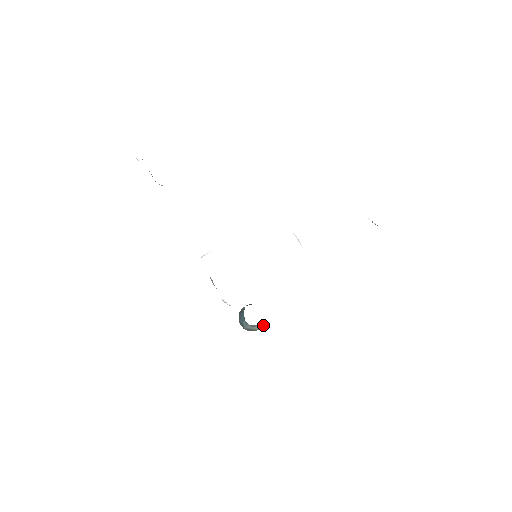
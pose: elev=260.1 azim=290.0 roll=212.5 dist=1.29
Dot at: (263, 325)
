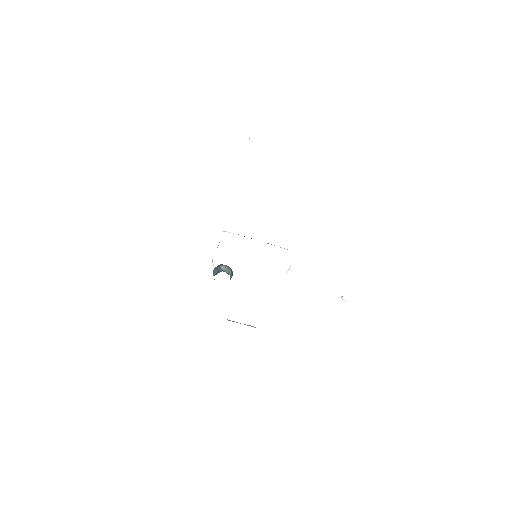
Dot at: occluded
